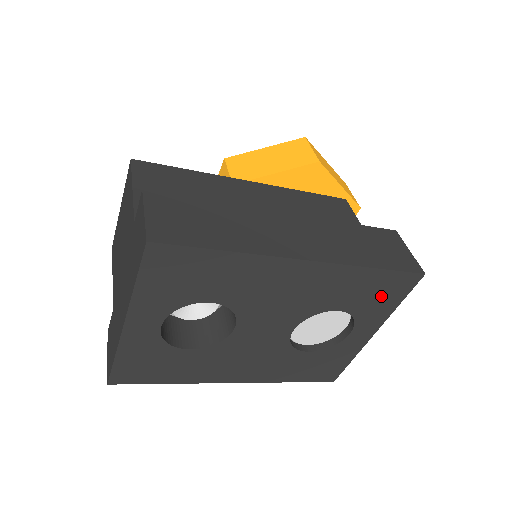
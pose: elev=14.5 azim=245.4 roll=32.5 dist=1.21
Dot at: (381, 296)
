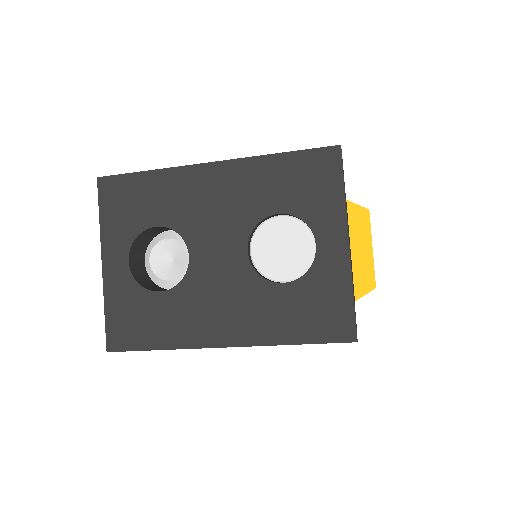
Dot at: (313, 184)
